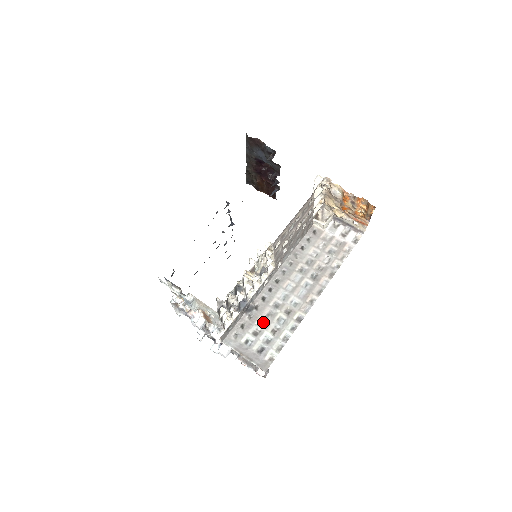
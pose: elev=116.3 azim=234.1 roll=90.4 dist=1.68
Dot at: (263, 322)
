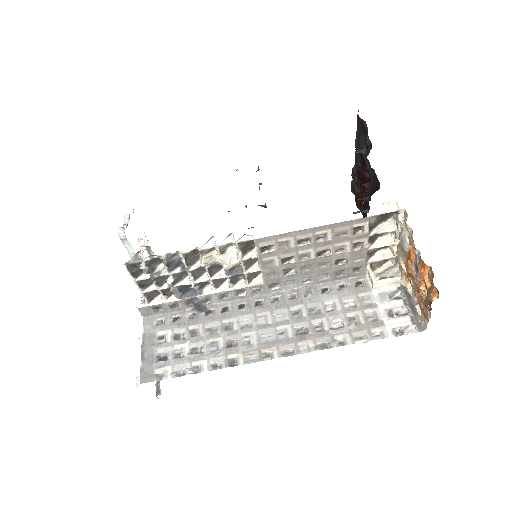
Dot at: (197, 332)
